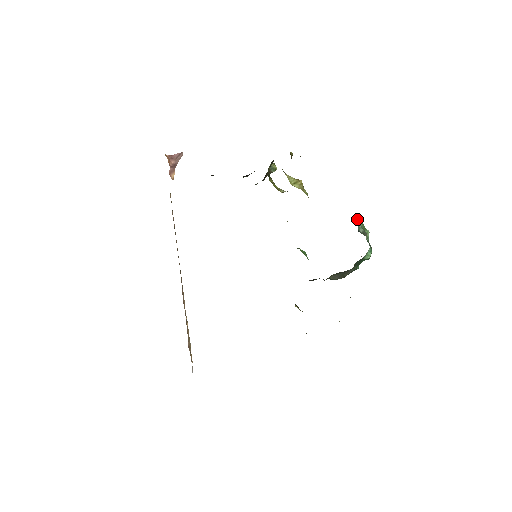
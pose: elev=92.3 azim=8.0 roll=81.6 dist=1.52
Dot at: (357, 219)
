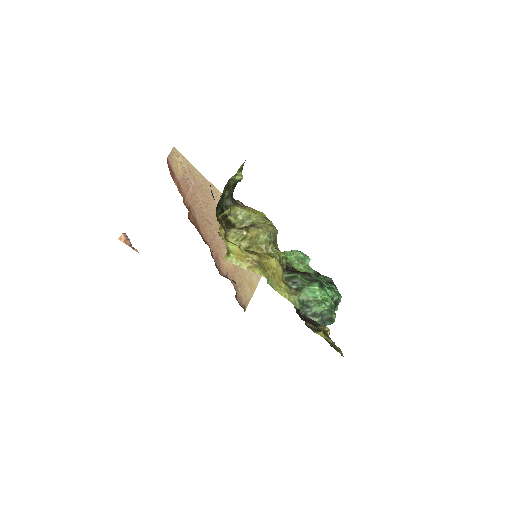
Dot at: (307, 299)
